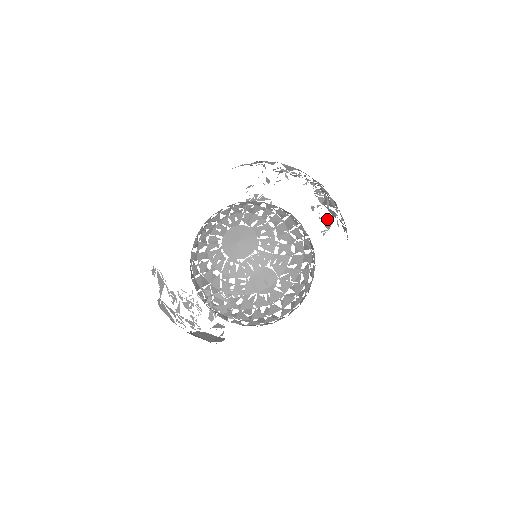
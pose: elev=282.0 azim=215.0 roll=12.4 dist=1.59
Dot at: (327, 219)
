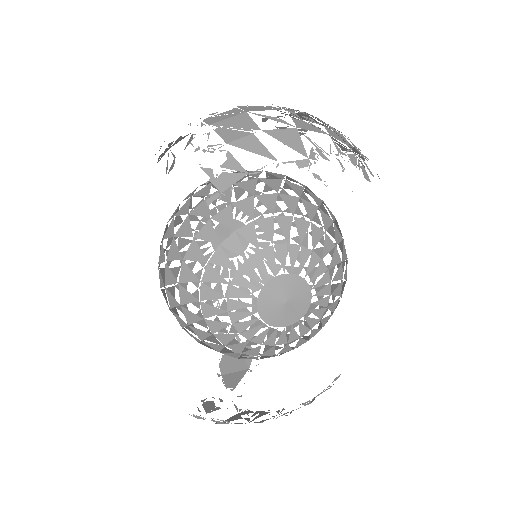
Dot at: occluded
